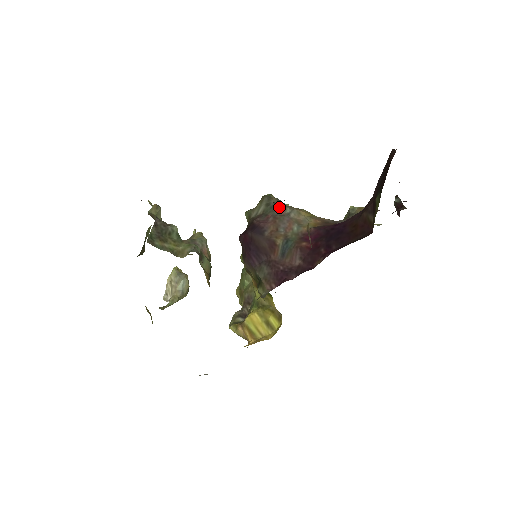
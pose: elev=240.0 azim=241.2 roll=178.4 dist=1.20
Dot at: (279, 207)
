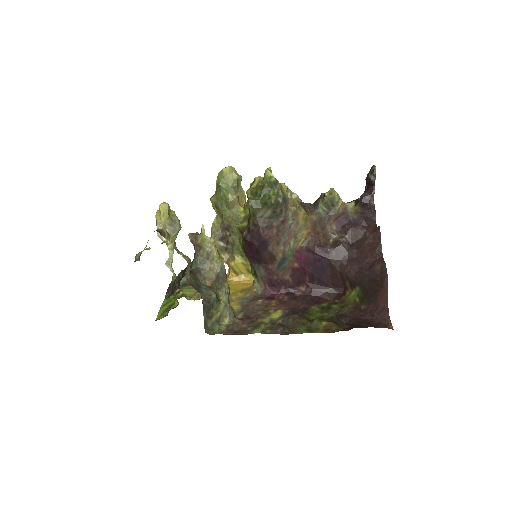
Dot at: (284, 217)
